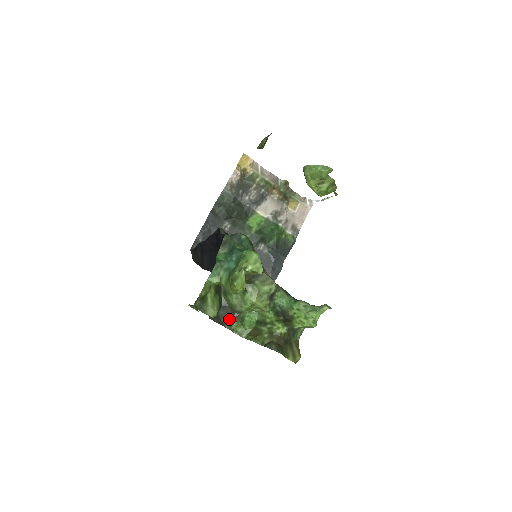
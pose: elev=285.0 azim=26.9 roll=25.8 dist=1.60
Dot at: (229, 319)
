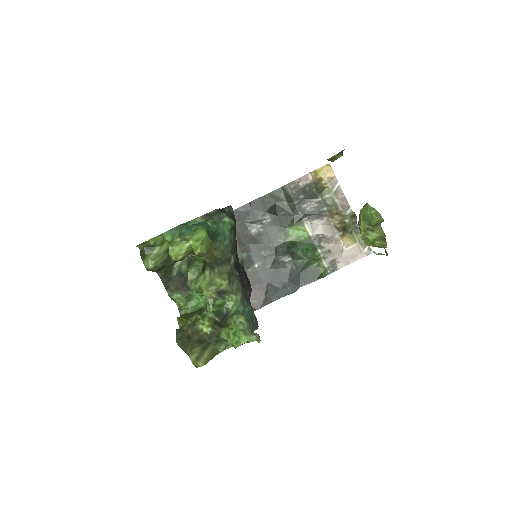
Dot at: (177, 287)
